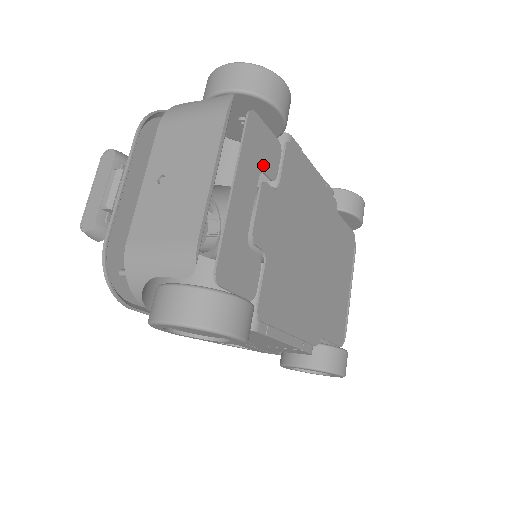
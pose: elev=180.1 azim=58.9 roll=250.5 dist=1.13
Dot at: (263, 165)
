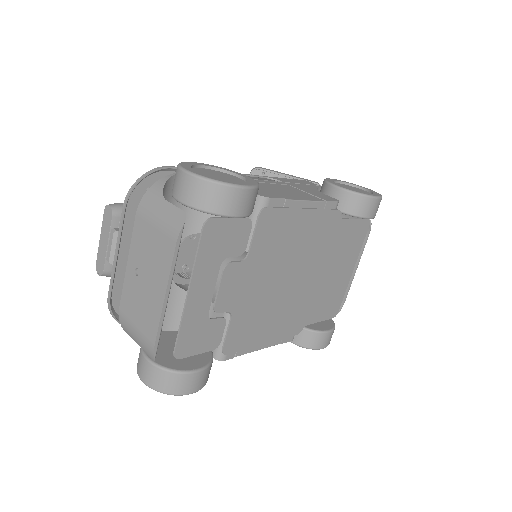
Dot at: (226, 252)
